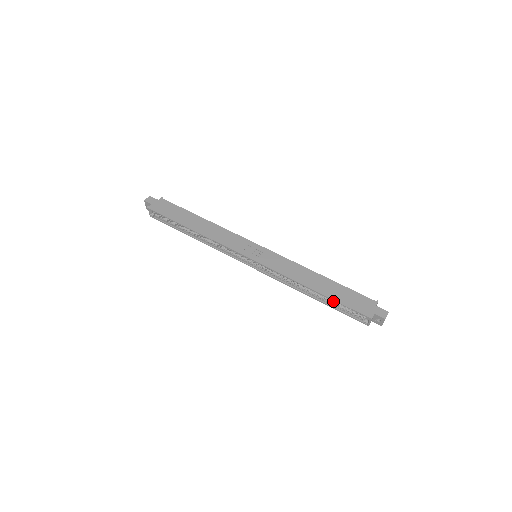
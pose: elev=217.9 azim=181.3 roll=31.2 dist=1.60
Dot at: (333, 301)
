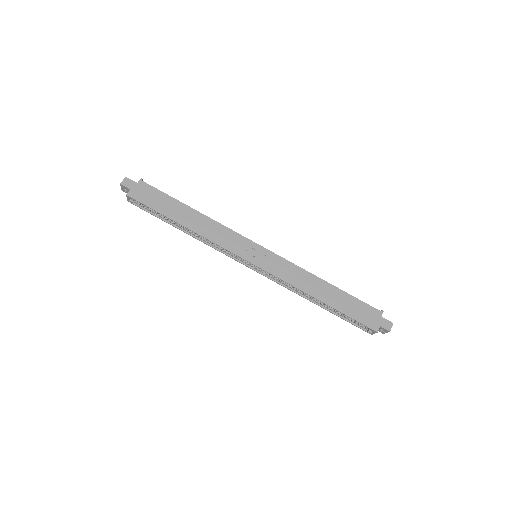
Dot at: occluded
